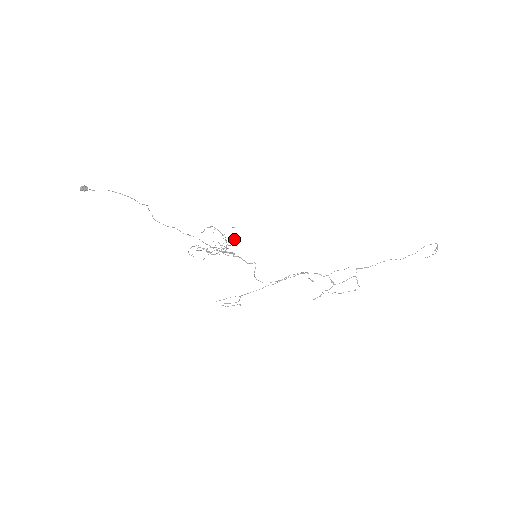
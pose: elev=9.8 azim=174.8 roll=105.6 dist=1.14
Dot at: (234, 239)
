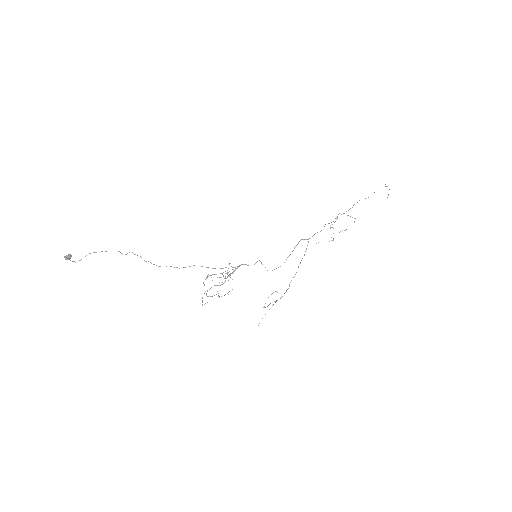
Dot at: occluded
